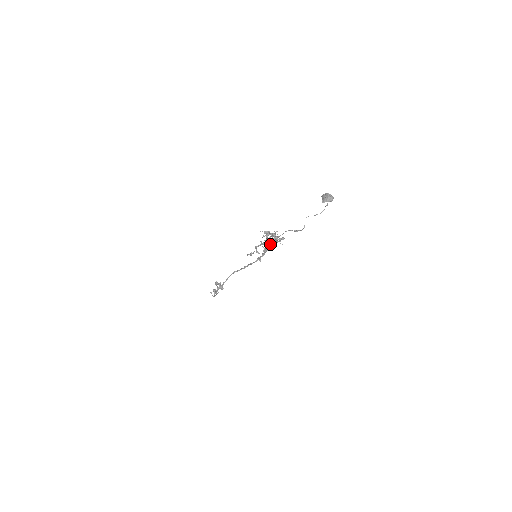
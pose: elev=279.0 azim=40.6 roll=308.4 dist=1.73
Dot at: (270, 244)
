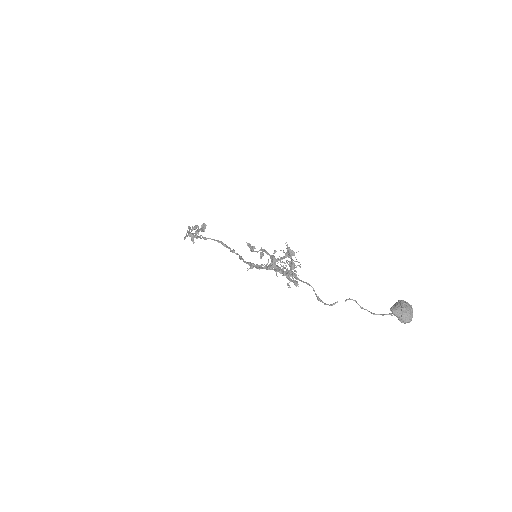
Dot at: (277, 269)
